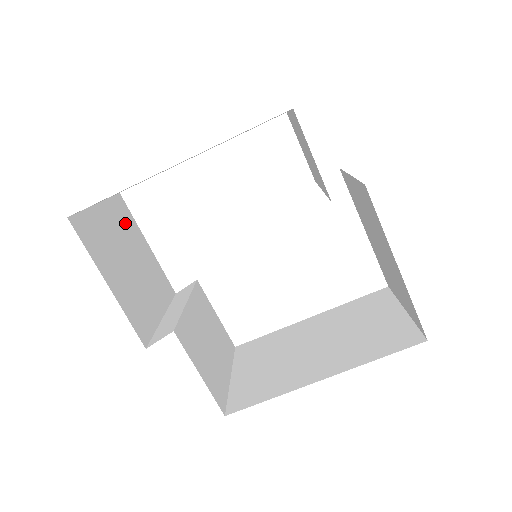
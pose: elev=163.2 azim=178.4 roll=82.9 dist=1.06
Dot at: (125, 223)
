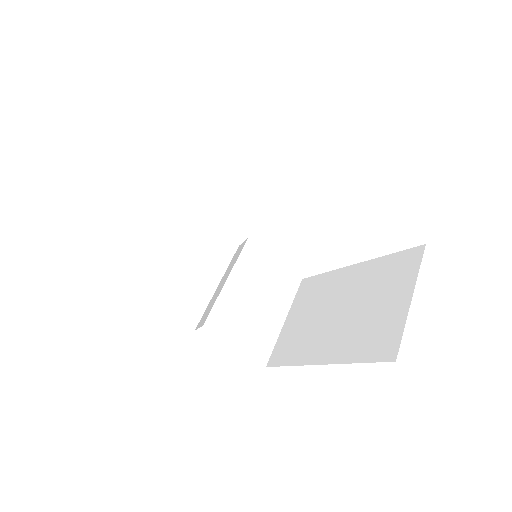
Dot at: (168, 217)
